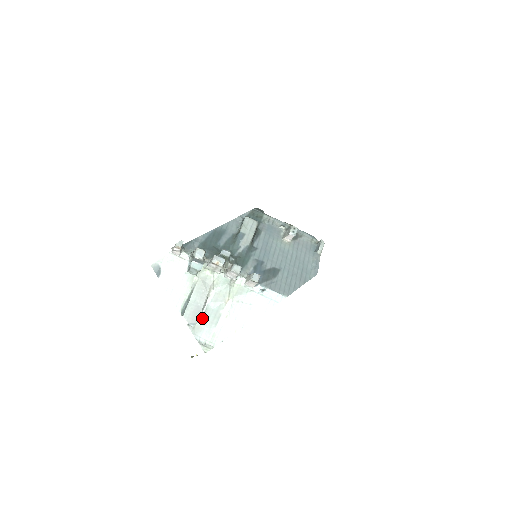
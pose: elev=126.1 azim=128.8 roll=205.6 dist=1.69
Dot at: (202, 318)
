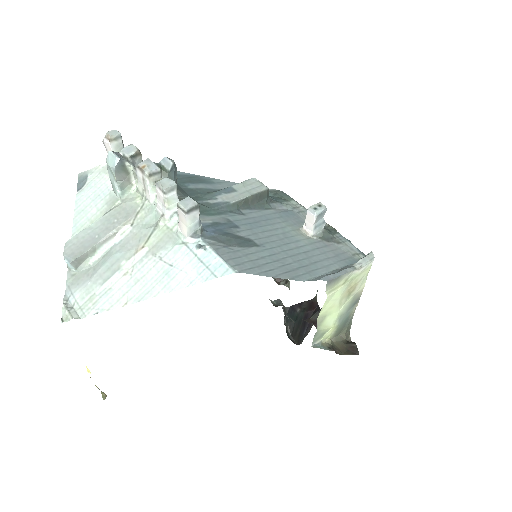
Dot at: (93, 265)
